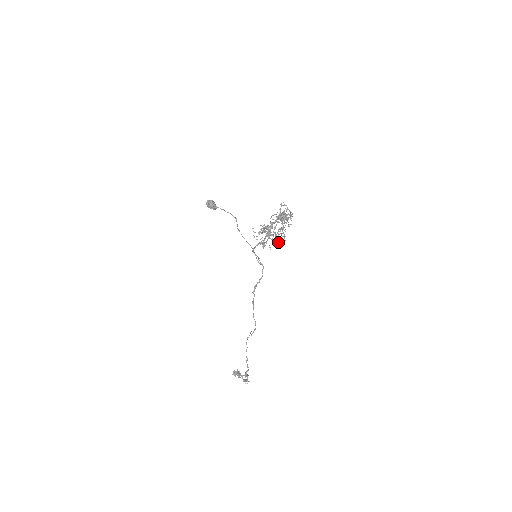
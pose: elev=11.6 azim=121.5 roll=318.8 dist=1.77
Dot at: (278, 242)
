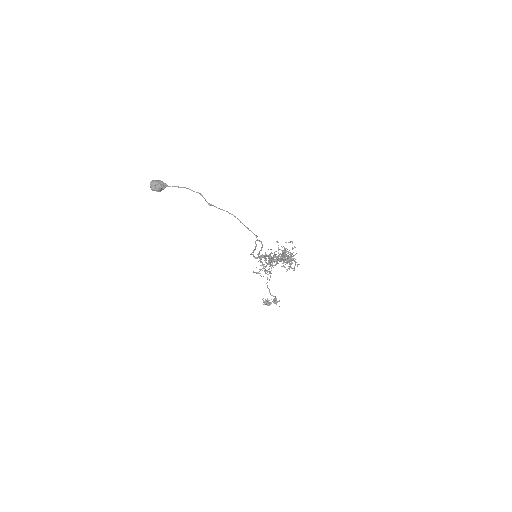
Dot at: occluded
